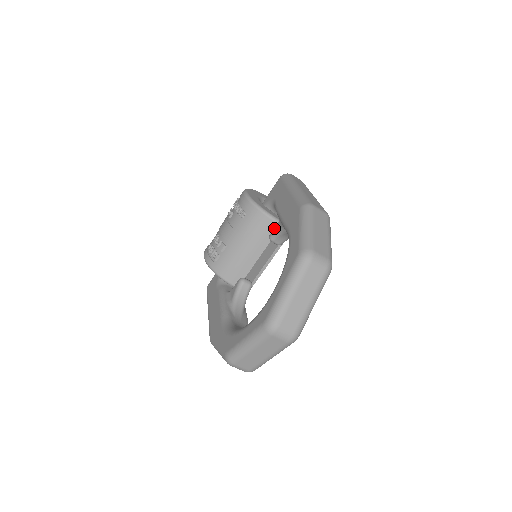
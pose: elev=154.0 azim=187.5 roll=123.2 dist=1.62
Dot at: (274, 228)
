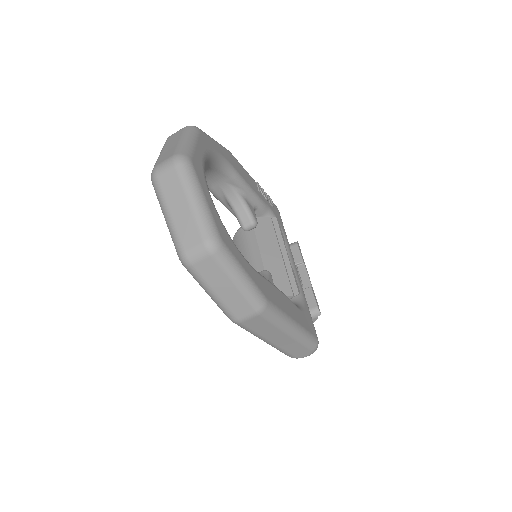
Dot at: occluded
